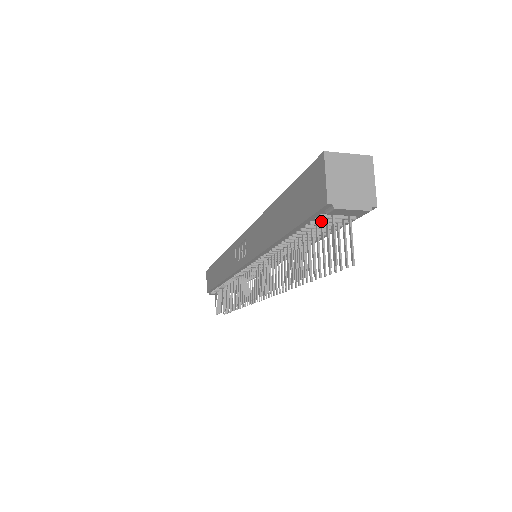
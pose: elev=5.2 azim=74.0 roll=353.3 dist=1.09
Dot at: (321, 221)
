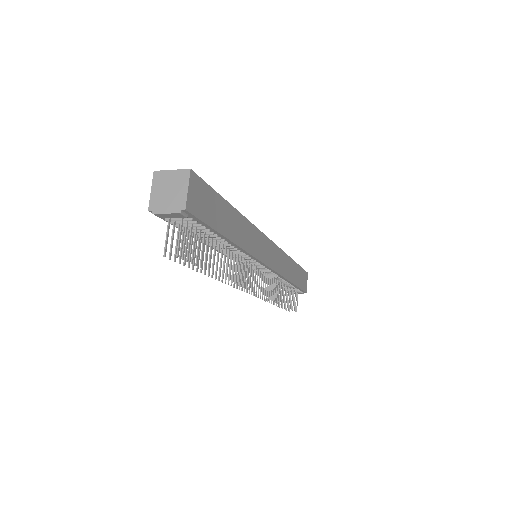
Dot at: (174, 223)
